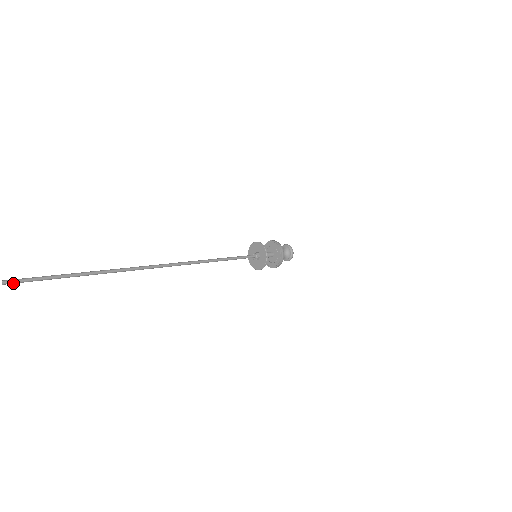
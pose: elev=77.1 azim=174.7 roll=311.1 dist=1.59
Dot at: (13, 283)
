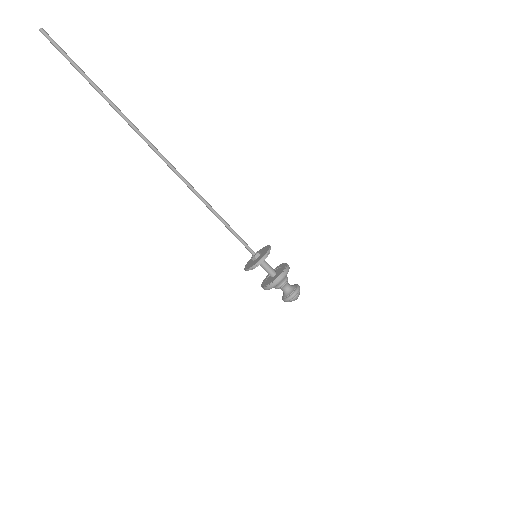
Dot at: (47, 36)
